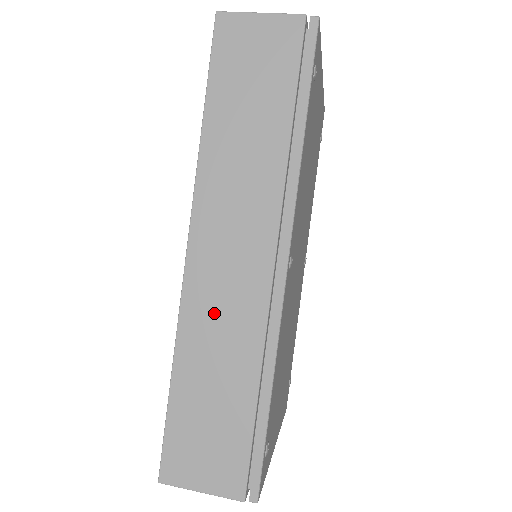
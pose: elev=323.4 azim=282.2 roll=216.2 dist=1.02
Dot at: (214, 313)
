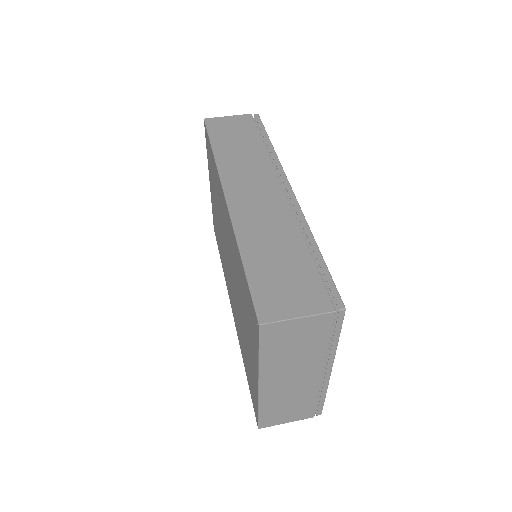
Dot at: (257, 218)
